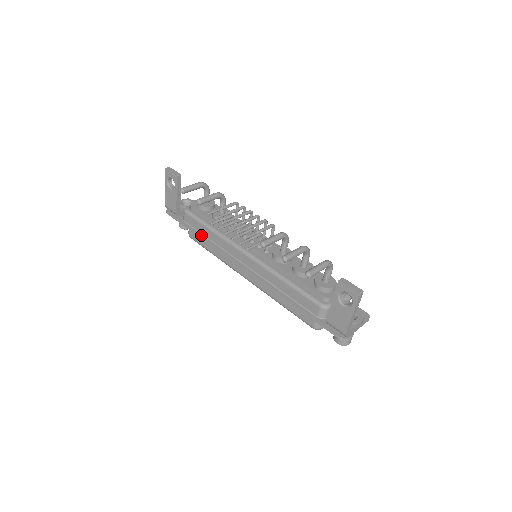
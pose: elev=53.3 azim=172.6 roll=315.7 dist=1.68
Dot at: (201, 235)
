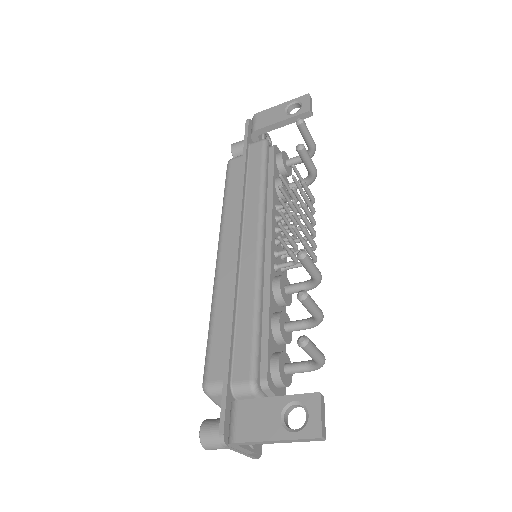
Dot at: (246, 172)
